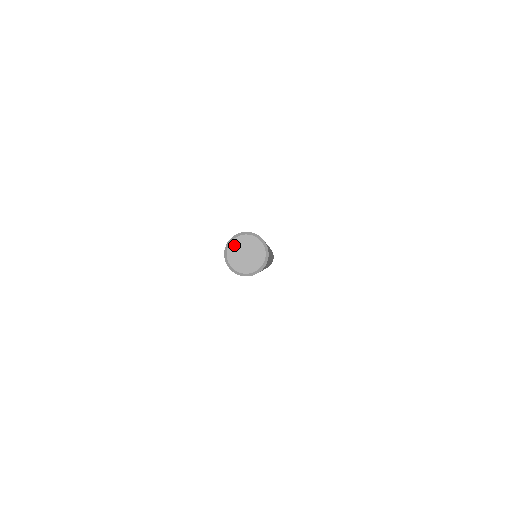
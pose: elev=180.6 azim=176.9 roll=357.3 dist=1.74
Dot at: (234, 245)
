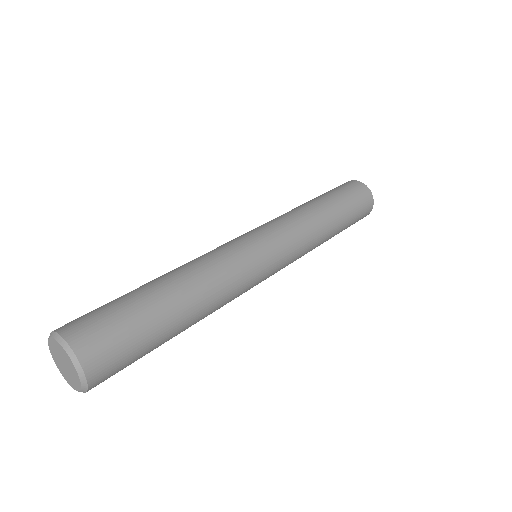
Dot at: (54, 357)
